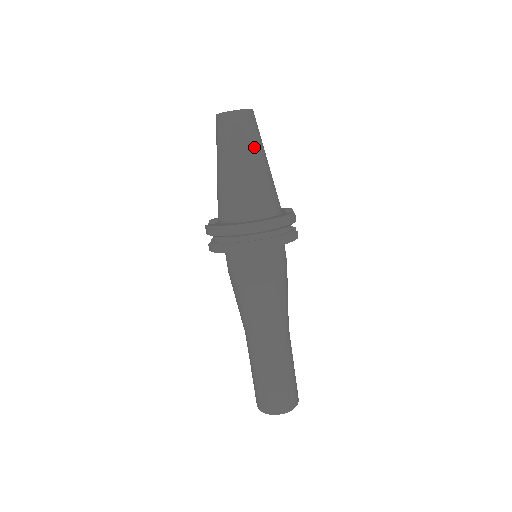
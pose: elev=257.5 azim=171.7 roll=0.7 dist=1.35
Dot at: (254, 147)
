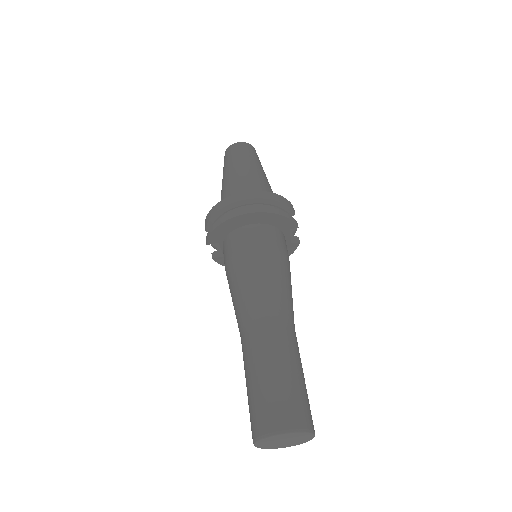
Dot at: (254, 162)
